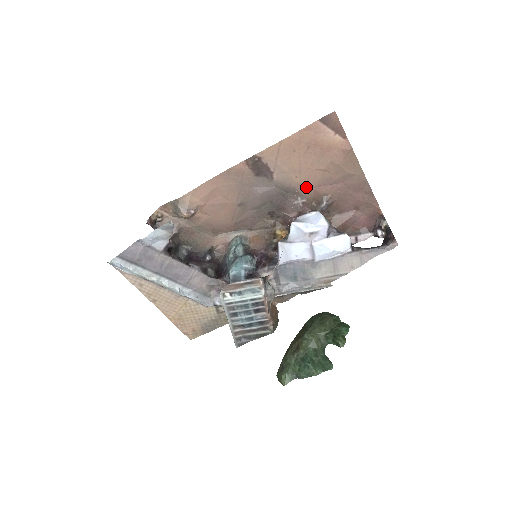
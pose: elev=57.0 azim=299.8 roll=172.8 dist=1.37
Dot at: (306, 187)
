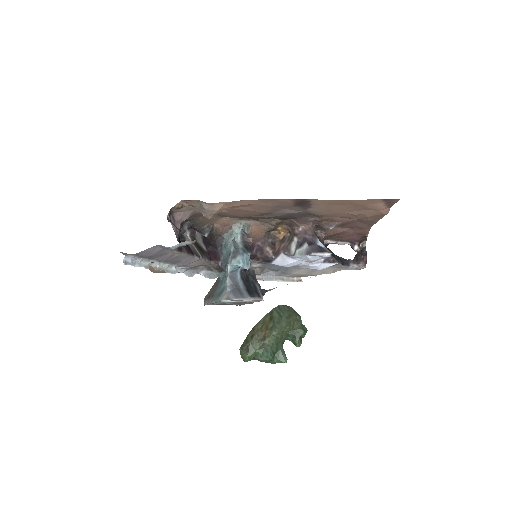
Dot at: (328, 215)
